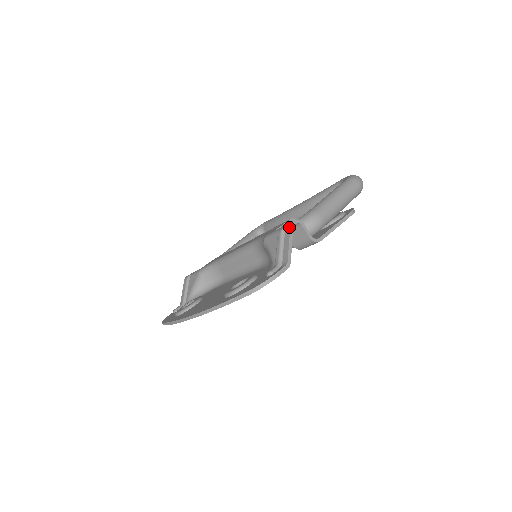
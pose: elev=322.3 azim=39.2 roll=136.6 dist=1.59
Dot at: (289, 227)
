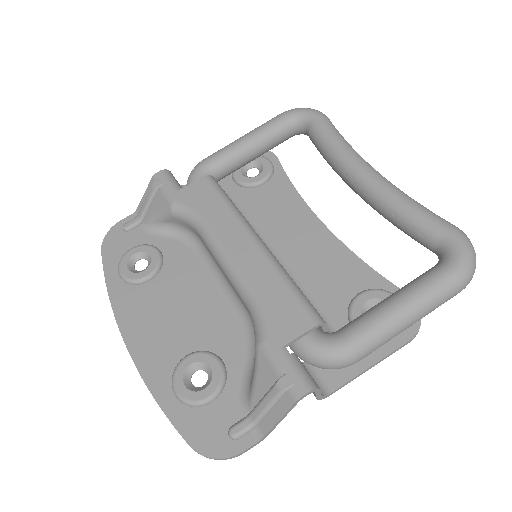
Dot at: (293, 401)
